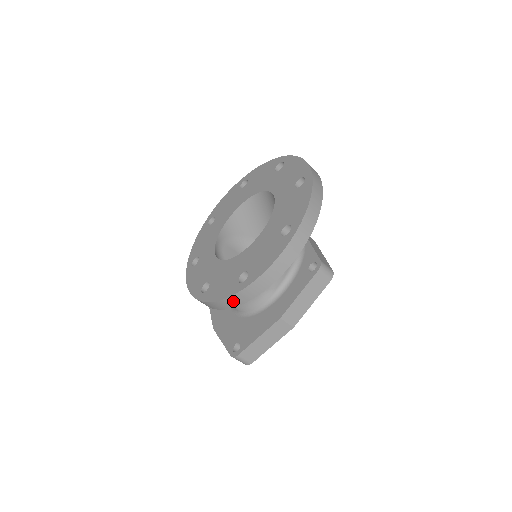
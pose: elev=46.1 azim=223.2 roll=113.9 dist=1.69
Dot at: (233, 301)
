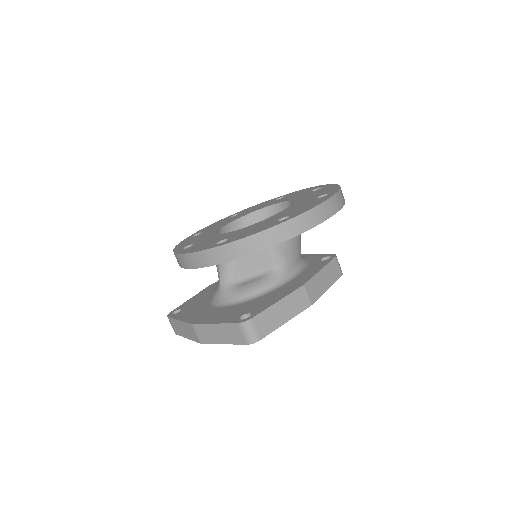
Dot at: (272, 236)
